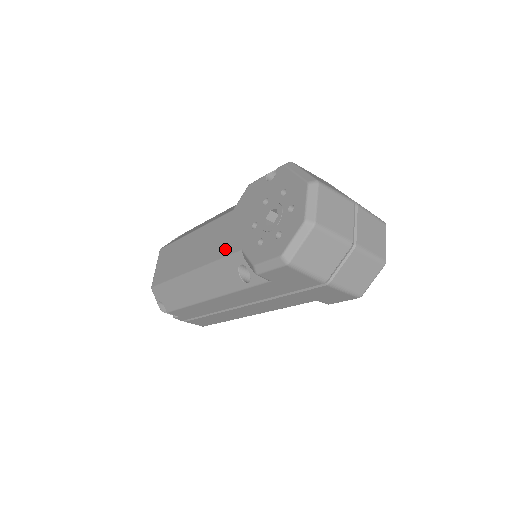
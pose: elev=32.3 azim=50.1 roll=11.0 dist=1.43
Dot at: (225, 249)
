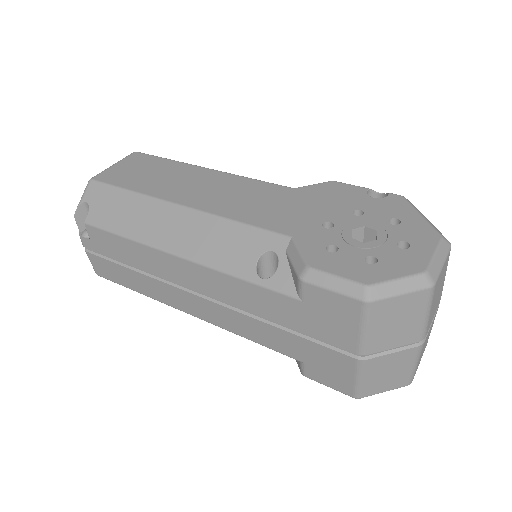
Dot at: (261, 218)
